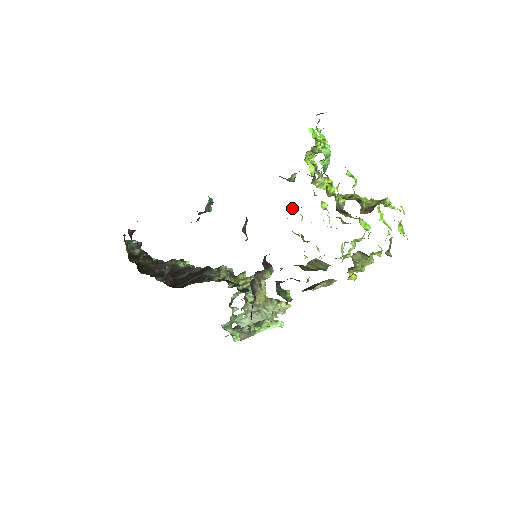
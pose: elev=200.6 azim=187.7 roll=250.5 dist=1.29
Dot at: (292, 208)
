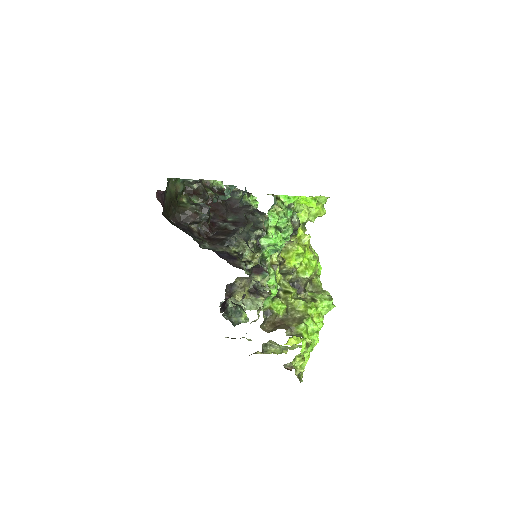
Dot at: occluded
